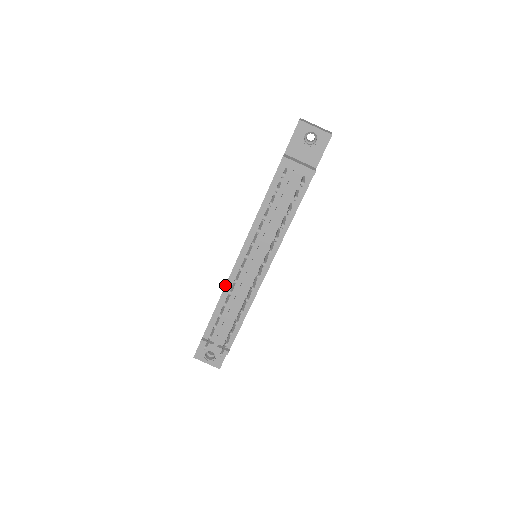
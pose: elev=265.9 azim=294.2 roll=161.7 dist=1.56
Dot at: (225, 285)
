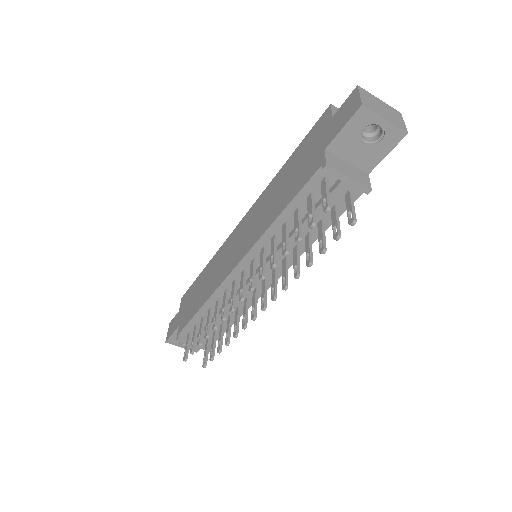
Dot at: (213, 293)
